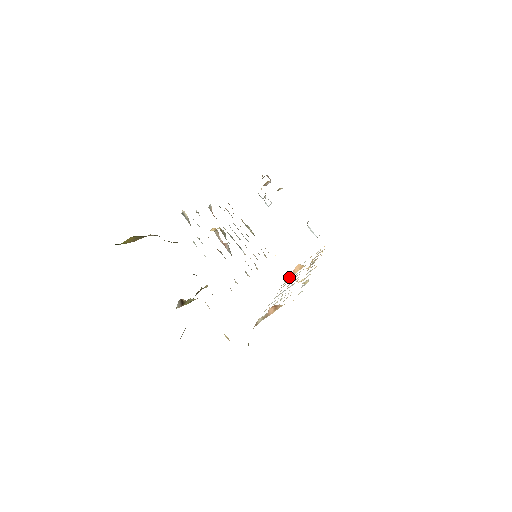
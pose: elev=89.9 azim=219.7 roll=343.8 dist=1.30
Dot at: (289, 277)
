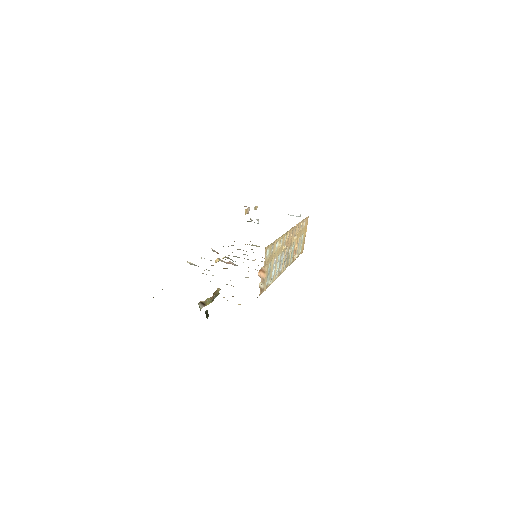
Dot at: (294, 254)
